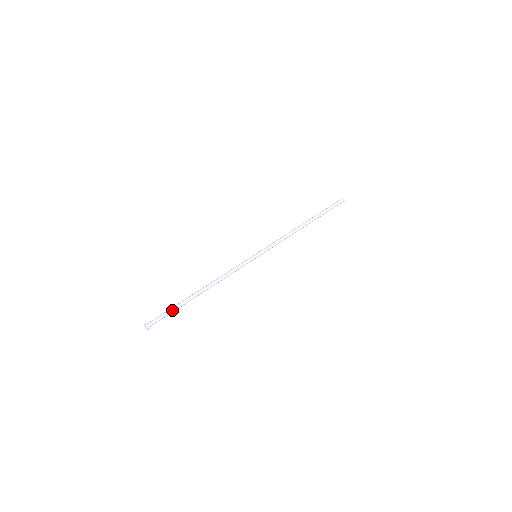
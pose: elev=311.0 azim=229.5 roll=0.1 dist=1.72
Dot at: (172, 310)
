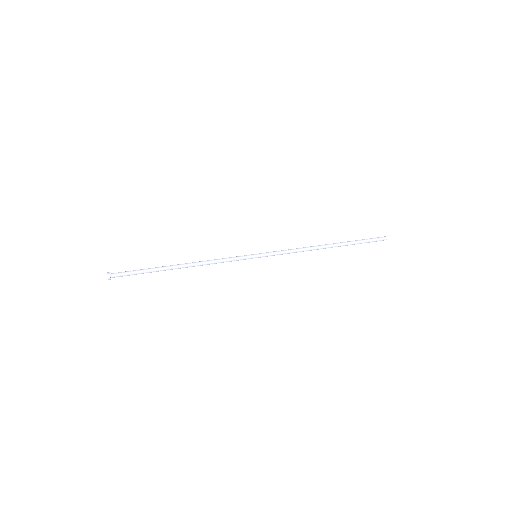
Dot at: (141, 271)
